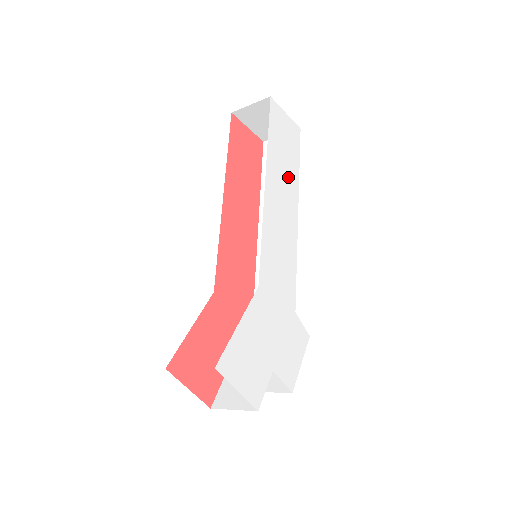
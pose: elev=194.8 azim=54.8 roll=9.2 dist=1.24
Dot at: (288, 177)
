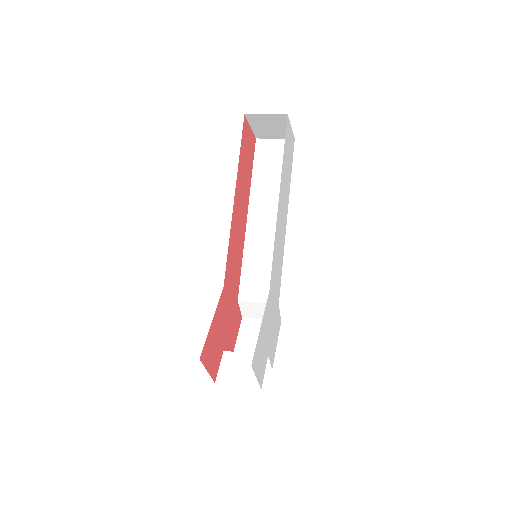
Dot at: (287, 188)
